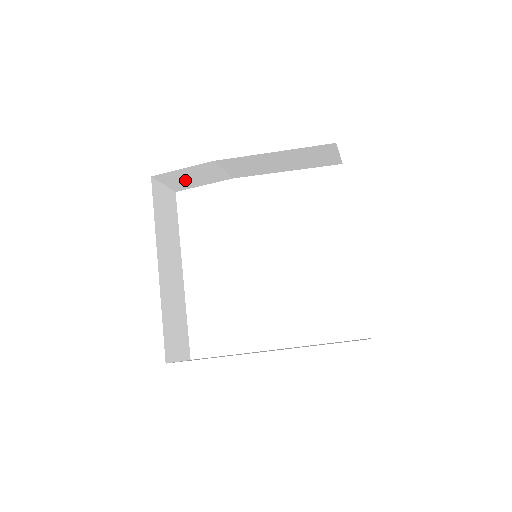
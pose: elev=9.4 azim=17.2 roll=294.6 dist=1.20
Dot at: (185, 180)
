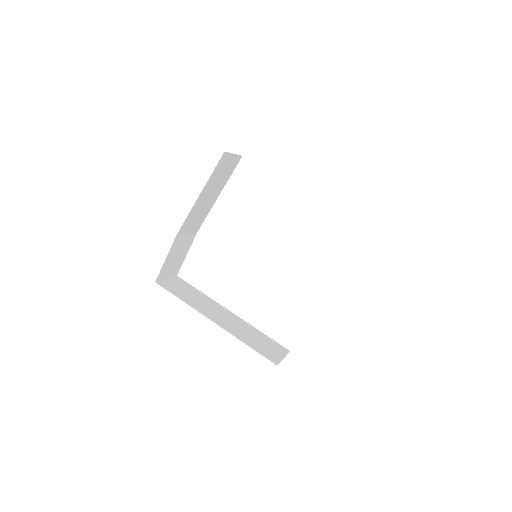
Dot at: (174, 263)
